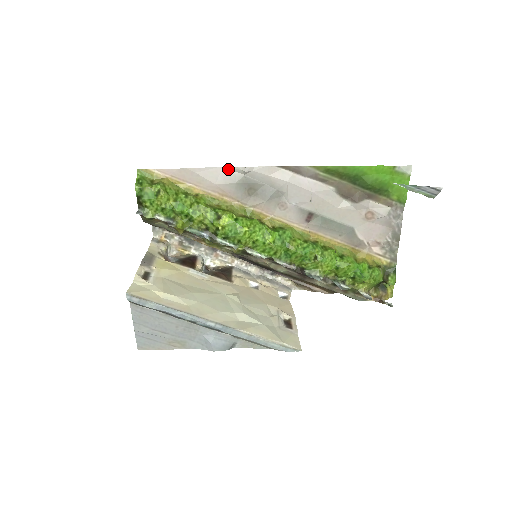
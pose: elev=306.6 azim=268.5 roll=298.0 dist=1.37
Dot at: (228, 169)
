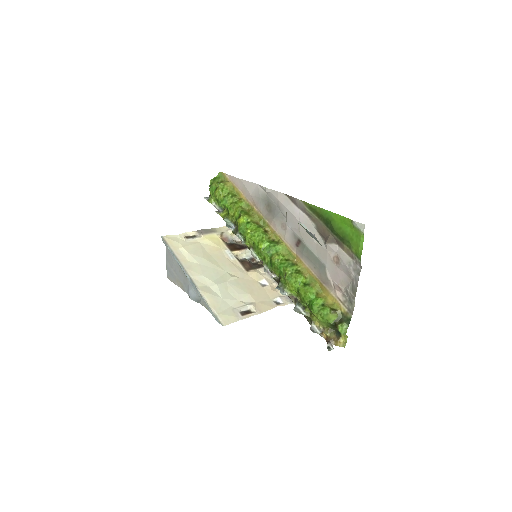
Dot at: (260, 187)
